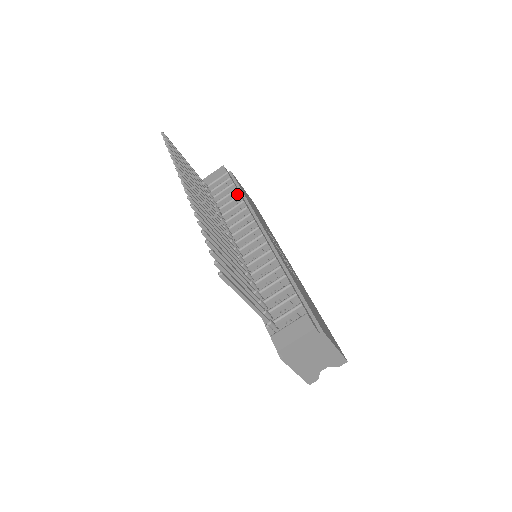
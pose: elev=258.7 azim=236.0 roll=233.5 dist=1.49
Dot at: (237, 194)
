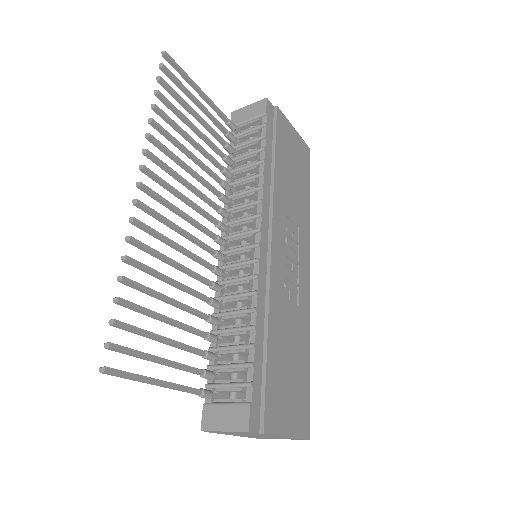
Dot at: (261, 157)
